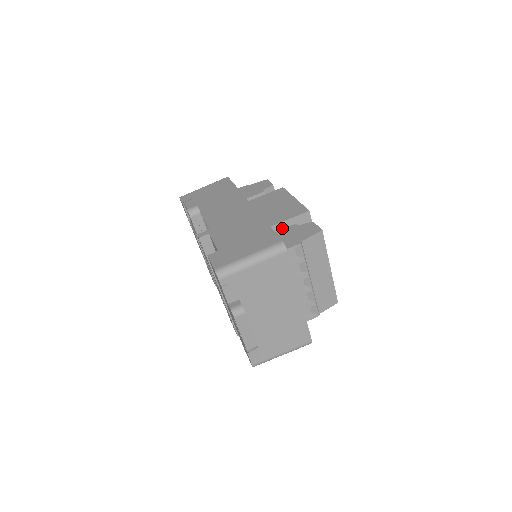
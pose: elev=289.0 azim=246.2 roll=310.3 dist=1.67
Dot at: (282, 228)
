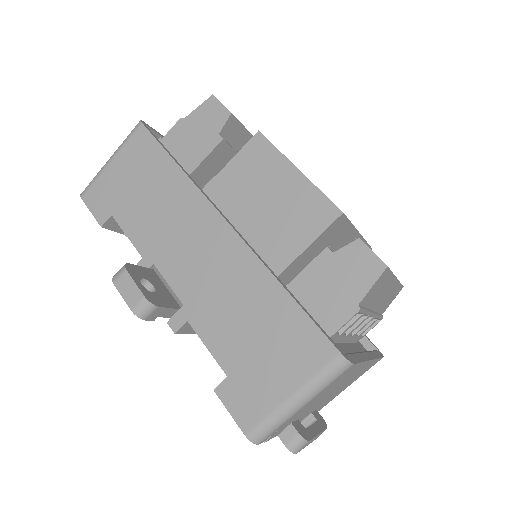
Dot at: (303, 257)
